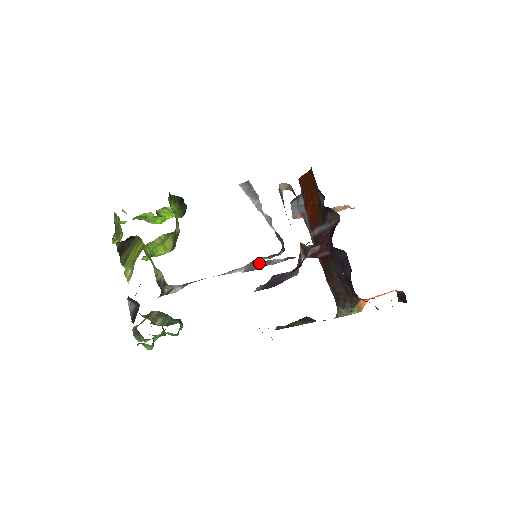
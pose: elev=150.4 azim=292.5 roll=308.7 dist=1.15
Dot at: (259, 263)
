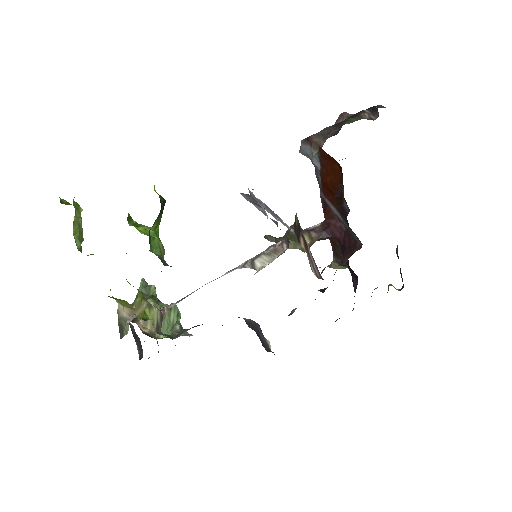
Dot at: (259, 266)
